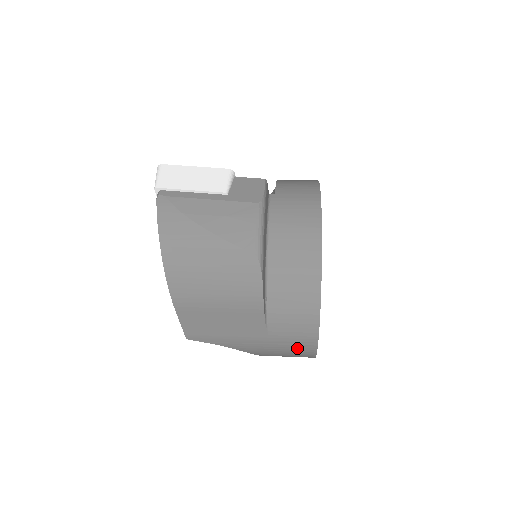
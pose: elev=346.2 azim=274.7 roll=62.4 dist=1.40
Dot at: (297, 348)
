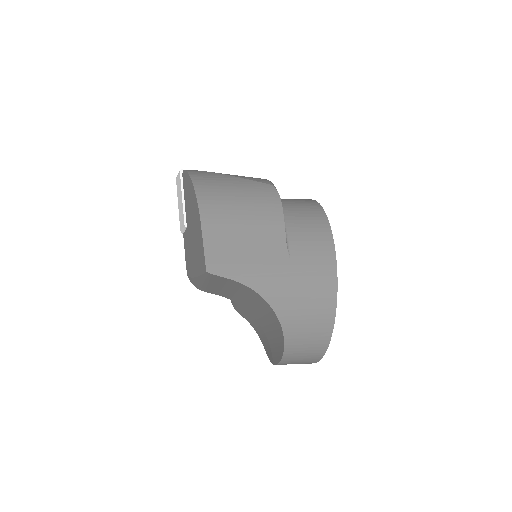
Dot at: (318, 283)
